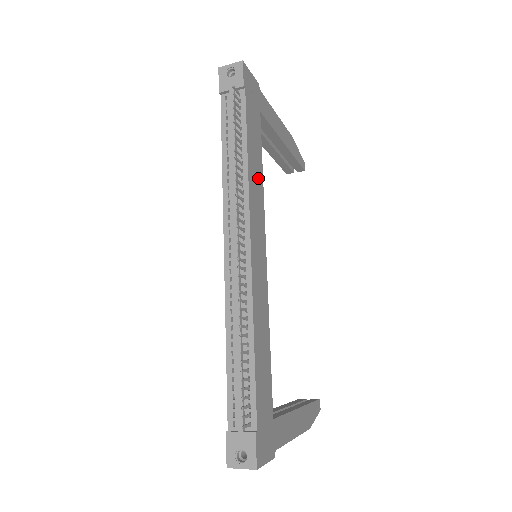
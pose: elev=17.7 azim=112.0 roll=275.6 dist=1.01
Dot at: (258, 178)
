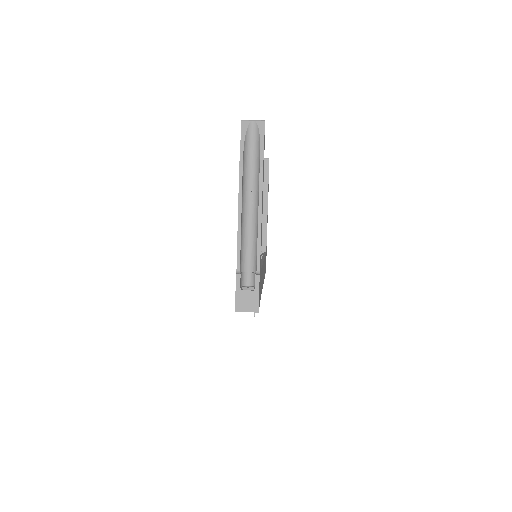
Dot at: (262, 274)
